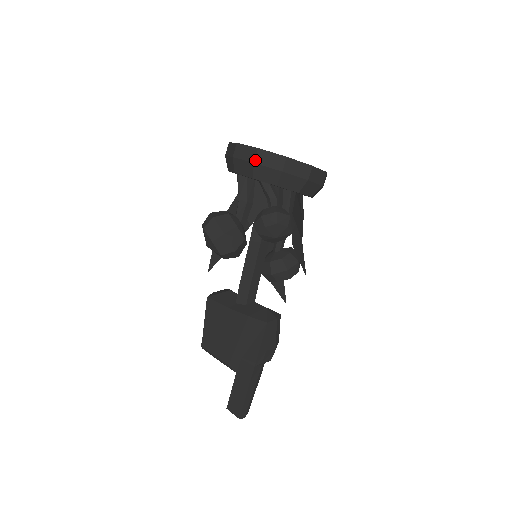
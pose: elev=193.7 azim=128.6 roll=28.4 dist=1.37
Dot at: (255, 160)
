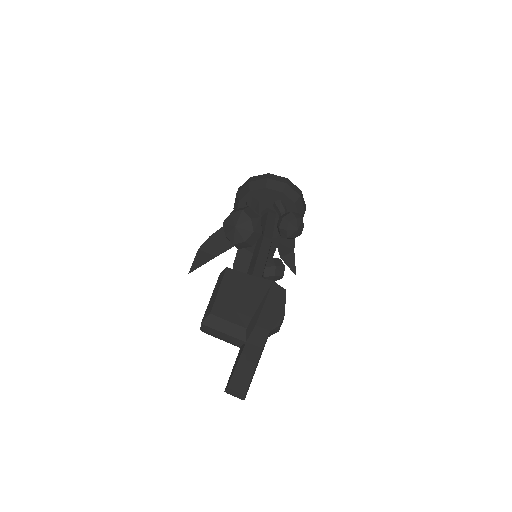
Dot at: (287, 182)
